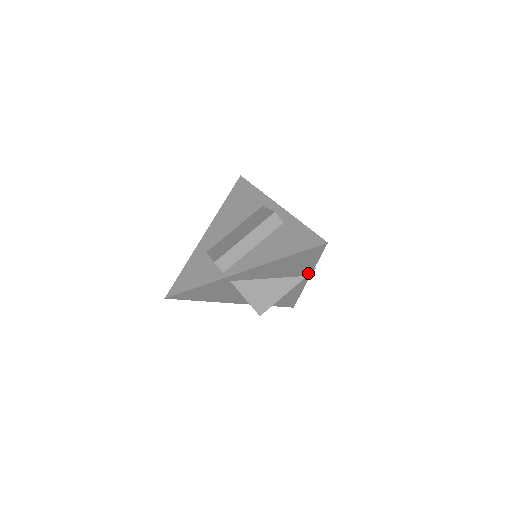
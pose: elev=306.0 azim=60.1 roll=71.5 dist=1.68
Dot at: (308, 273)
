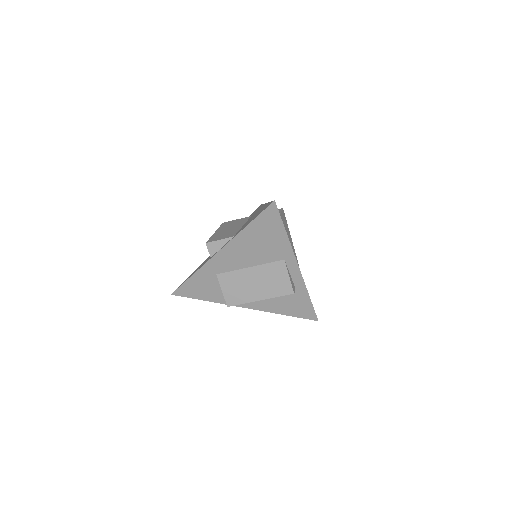
Dot at: occluded
